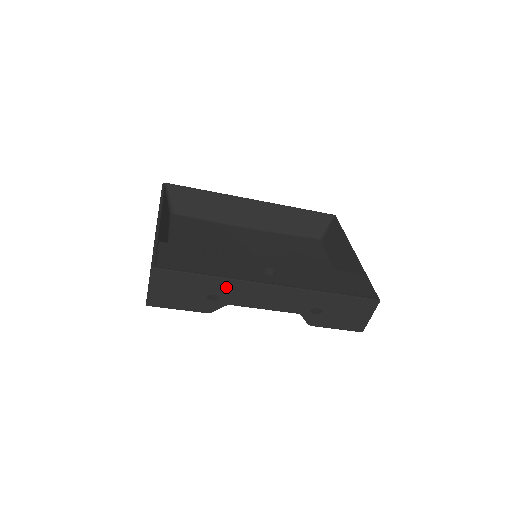
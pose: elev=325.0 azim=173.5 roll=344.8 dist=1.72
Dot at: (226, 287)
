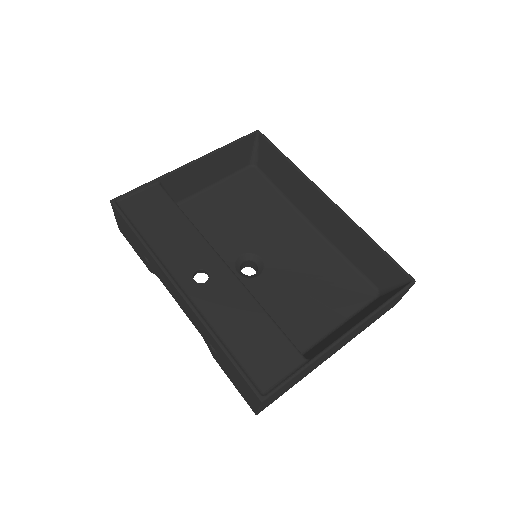
Dot at: (151, 259)
